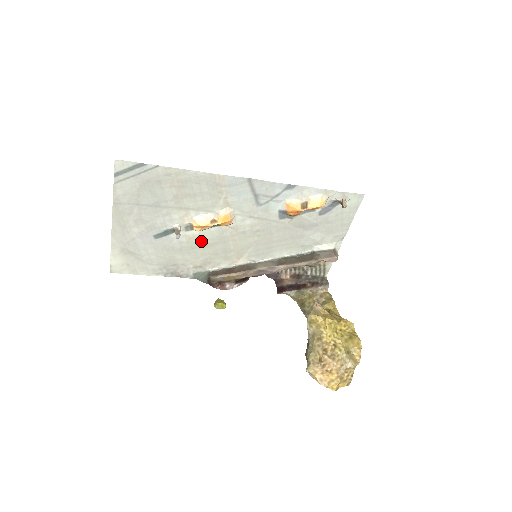
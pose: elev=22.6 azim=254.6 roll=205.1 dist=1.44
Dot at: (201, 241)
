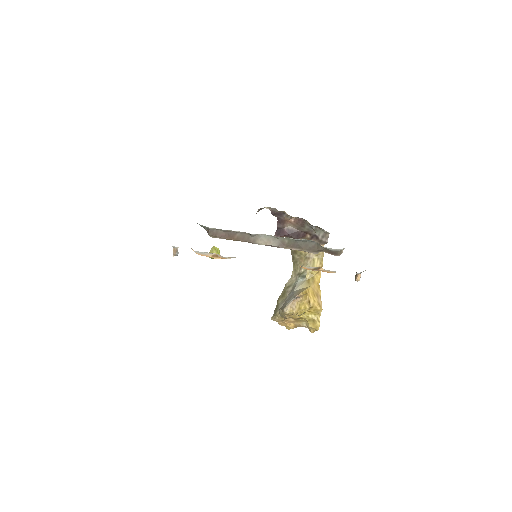
Dot at: occluded
